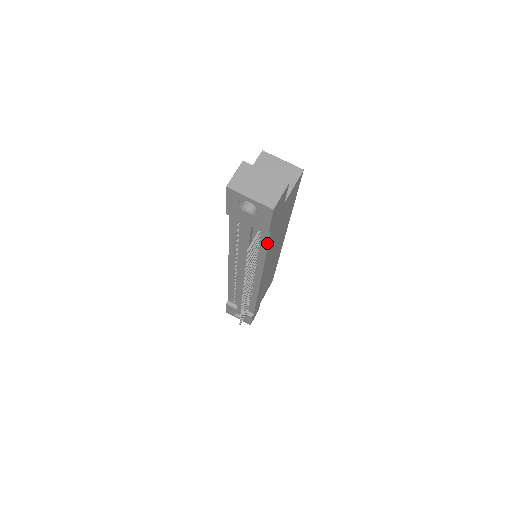
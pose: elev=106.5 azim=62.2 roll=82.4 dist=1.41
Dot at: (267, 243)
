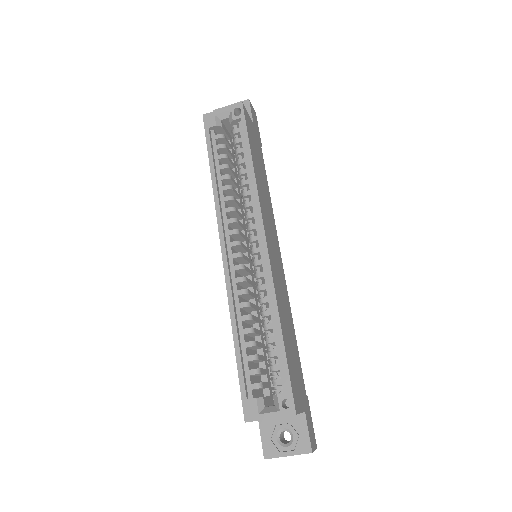
Dot at: occluded
